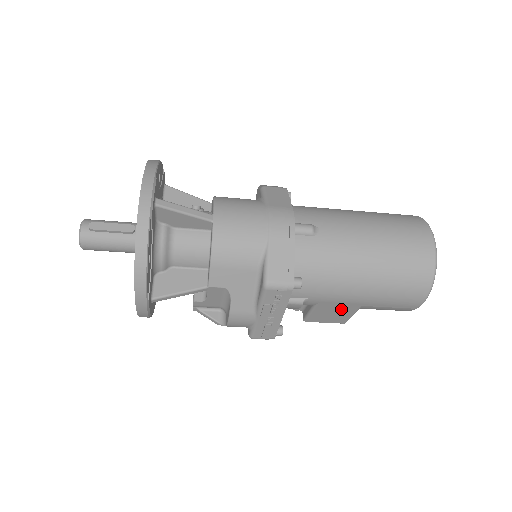
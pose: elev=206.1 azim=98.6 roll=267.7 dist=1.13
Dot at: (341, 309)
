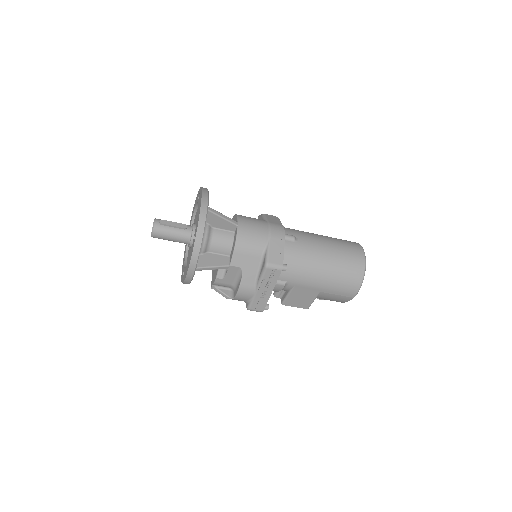
Dot at: (307, 294)
